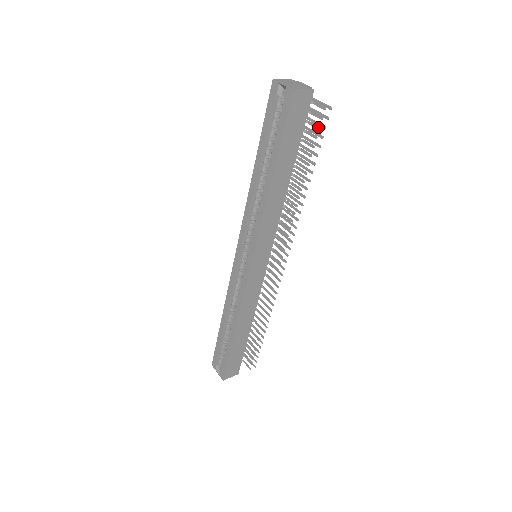
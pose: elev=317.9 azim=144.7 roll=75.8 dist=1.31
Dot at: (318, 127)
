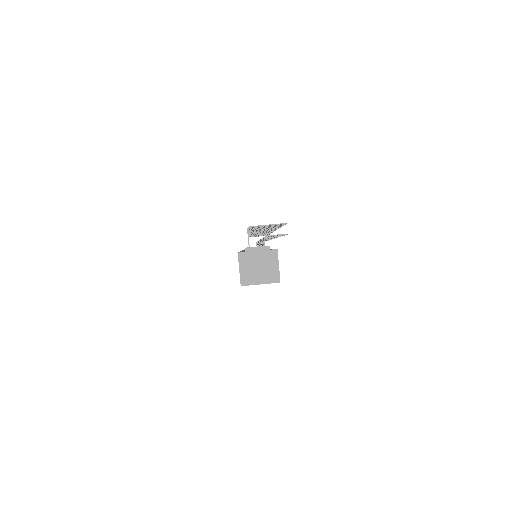
Dot at: occluded
